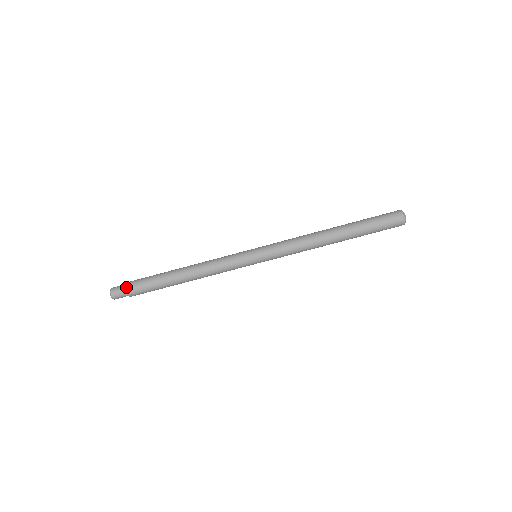
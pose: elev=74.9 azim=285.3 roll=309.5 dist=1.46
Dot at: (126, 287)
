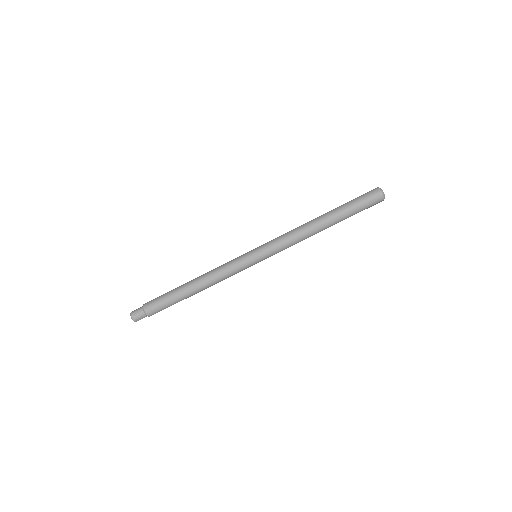
Dot at: (146, 313)
